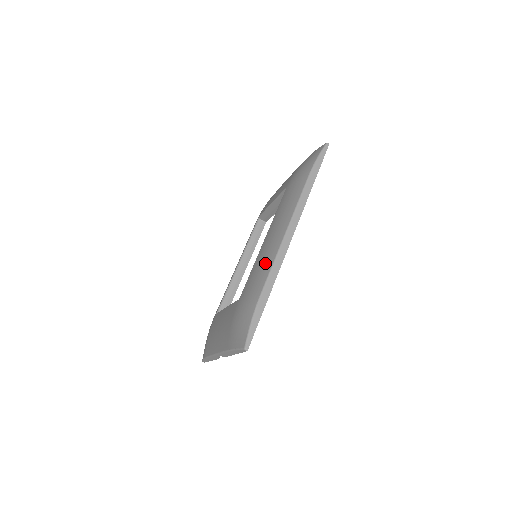
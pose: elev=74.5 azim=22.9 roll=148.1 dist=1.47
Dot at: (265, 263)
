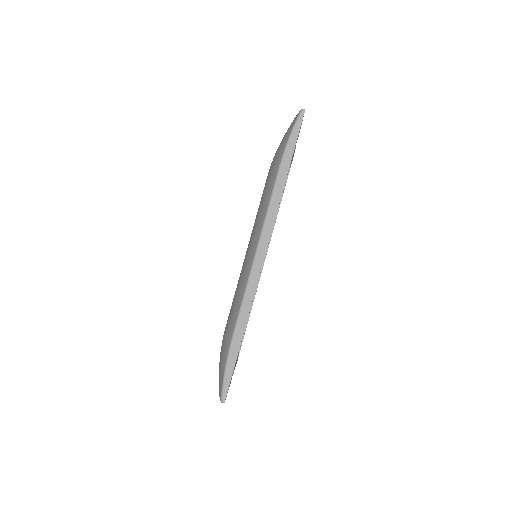
Dot at: (239, 292)
